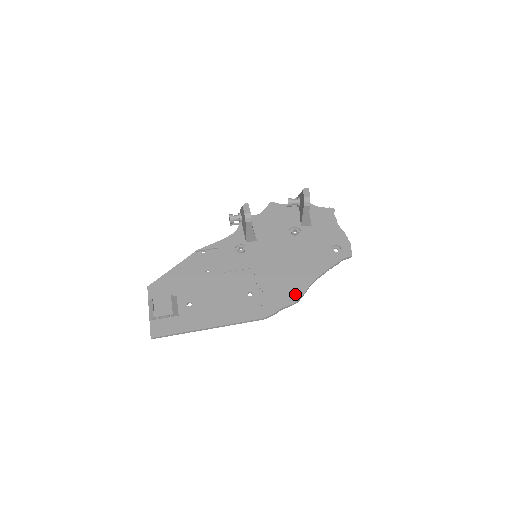
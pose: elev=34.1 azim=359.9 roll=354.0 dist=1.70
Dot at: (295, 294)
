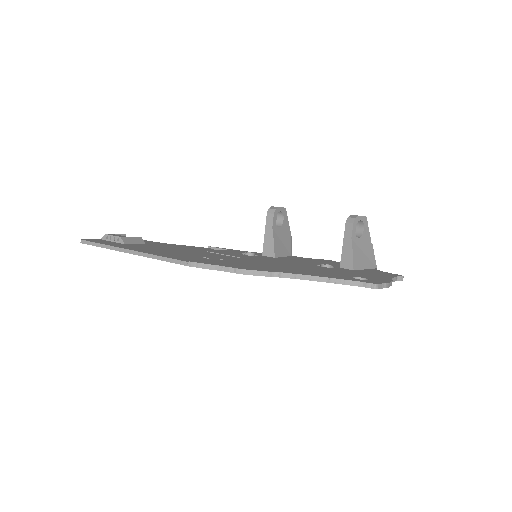
Dot at: (252, 268)
